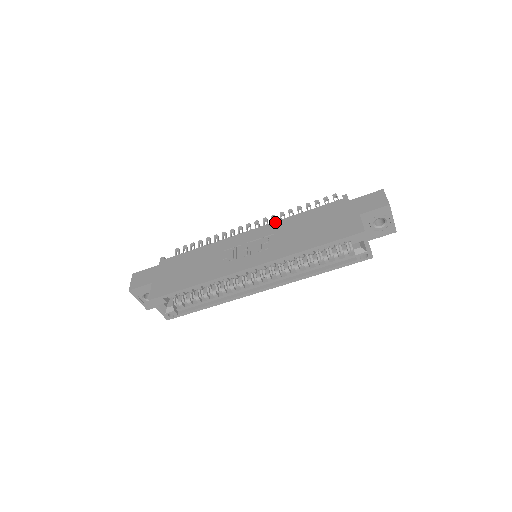
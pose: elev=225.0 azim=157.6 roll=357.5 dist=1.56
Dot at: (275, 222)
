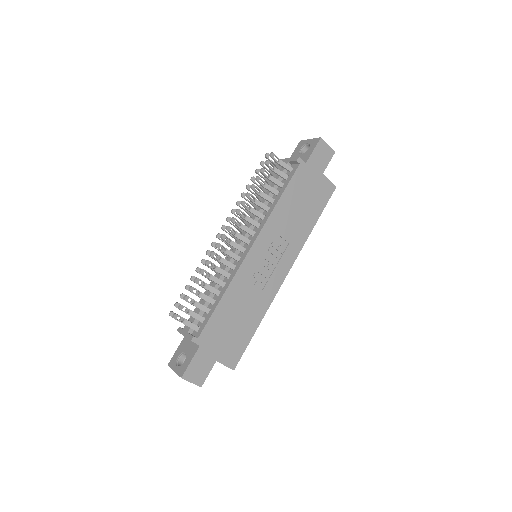
Dot at: (267, 223)
